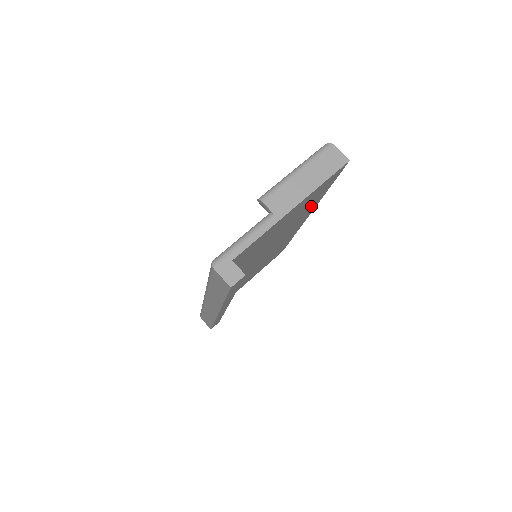
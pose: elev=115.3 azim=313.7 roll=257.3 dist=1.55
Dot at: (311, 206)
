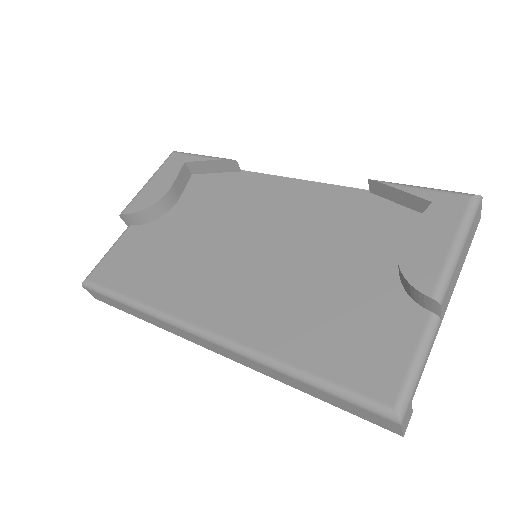
Dot at: occluded
